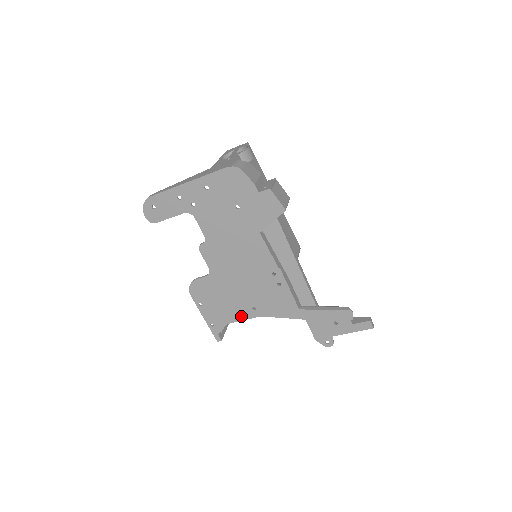
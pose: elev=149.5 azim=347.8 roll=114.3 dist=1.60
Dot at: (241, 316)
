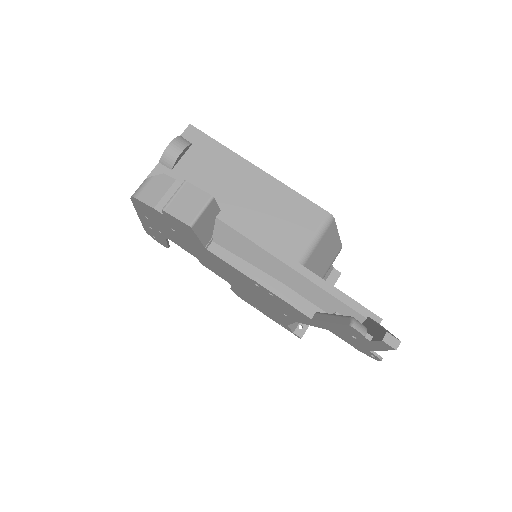
Dot at: (286, 320)
